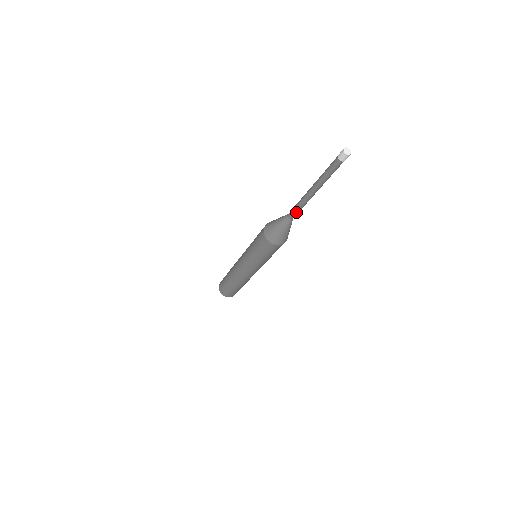
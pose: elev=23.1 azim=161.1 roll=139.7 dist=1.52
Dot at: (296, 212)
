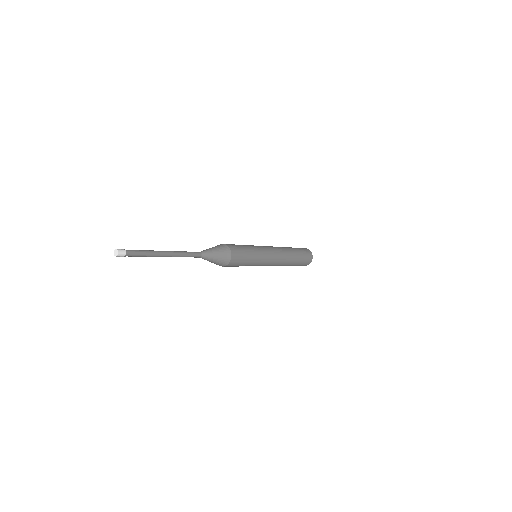
Dot at: occluded
